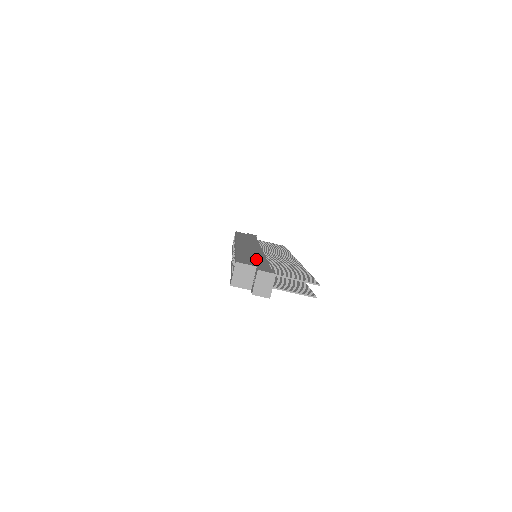
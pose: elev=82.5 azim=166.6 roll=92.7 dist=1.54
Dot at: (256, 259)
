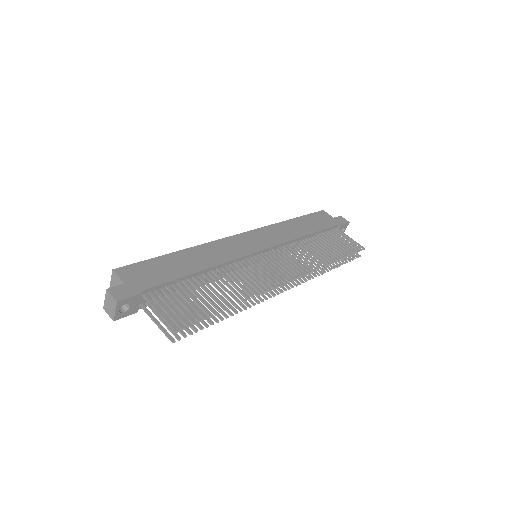
Dot at: (170, 270)
